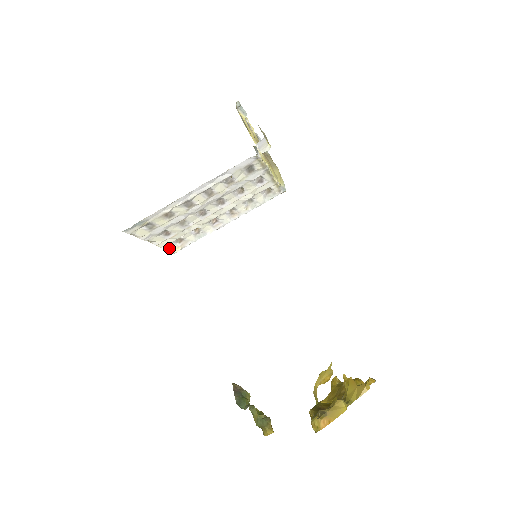
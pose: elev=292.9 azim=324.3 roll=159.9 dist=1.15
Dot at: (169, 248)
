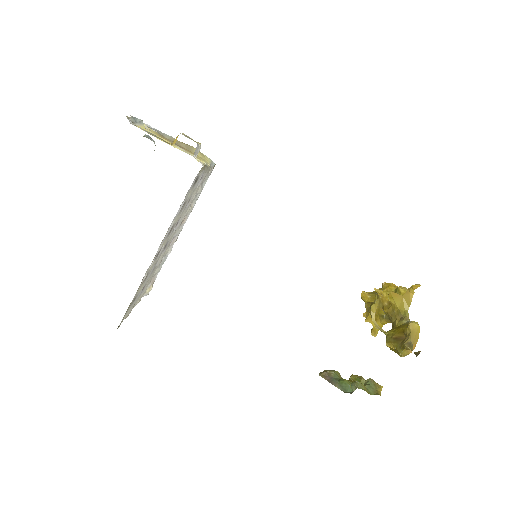
Dot at: (143, 295)
